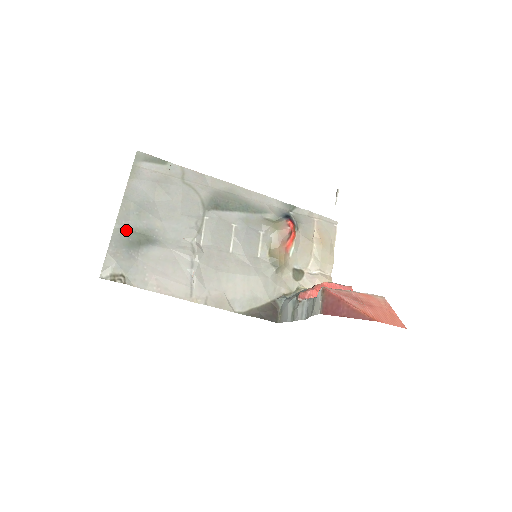
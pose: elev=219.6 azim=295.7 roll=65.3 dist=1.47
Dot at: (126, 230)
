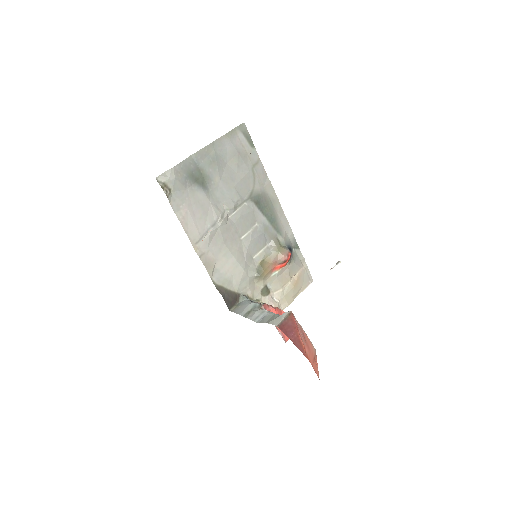
Dot at: (196, 164)
